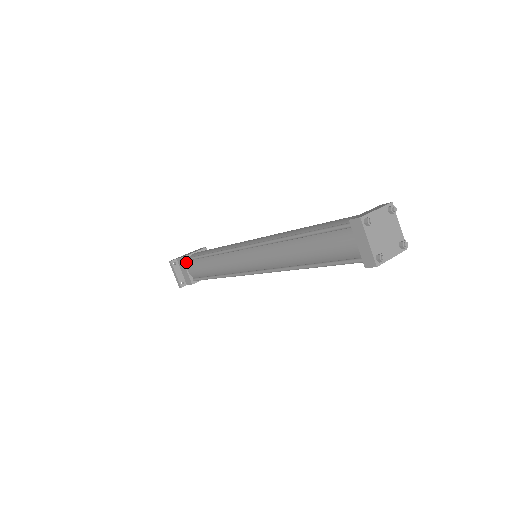
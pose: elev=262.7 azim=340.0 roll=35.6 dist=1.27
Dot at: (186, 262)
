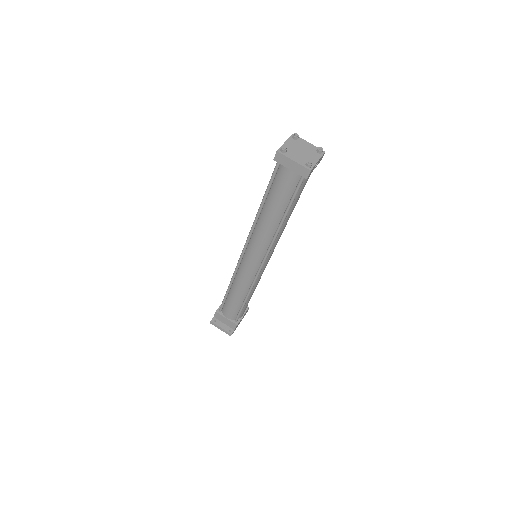
Dot at: (221, 313)
